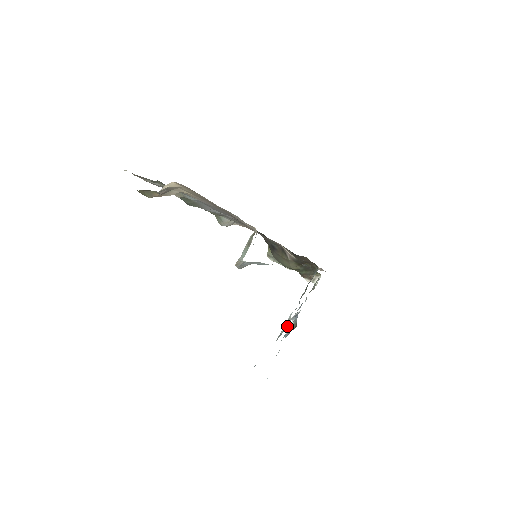
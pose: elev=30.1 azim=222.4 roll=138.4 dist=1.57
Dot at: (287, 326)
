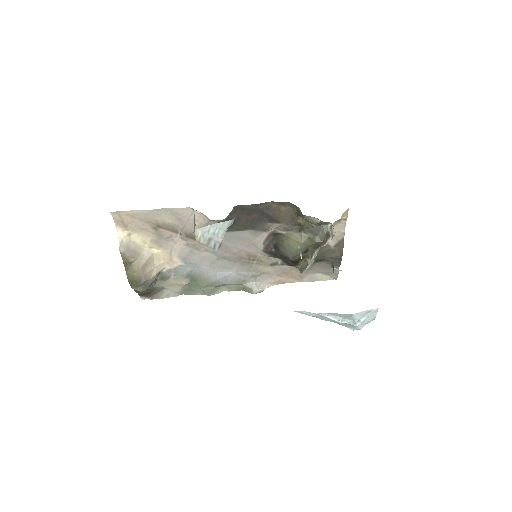
Dot at: (301, 255)
